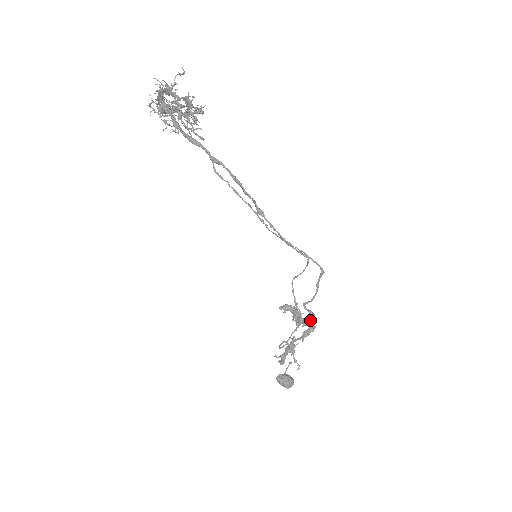
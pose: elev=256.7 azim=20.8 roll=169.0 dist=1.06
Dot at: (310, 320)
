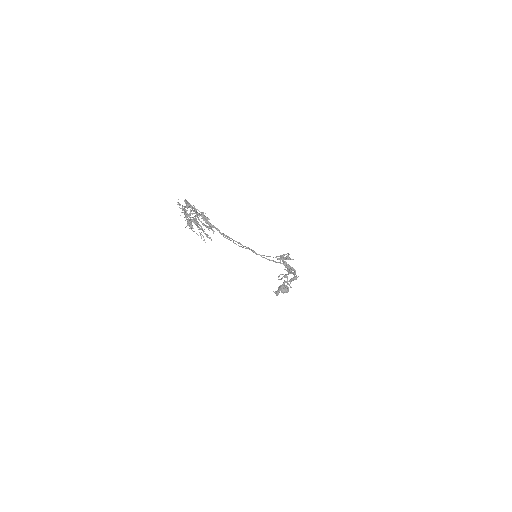
Dot at: (294, 275)
